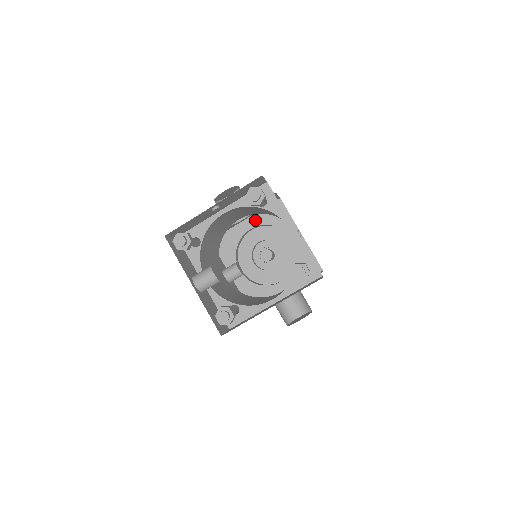
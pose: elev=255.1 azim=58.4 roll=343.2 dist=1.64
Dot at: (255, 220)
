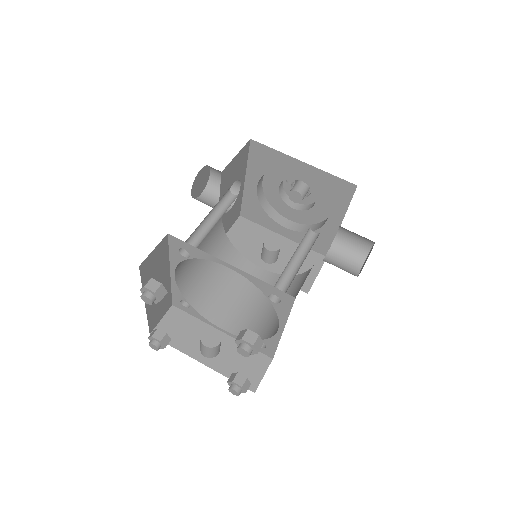
Dot at: (252, 176)
